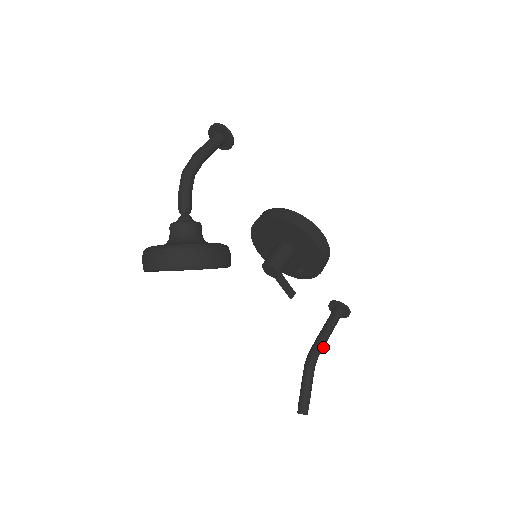
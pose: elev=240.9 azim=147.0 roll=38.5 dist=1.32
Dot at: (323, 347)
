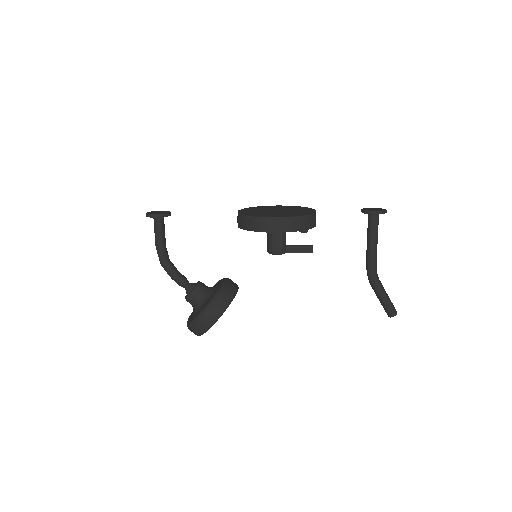
Dot at: (375, 259)
